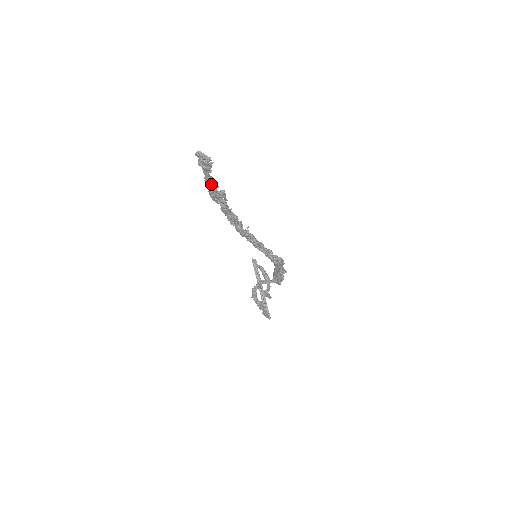
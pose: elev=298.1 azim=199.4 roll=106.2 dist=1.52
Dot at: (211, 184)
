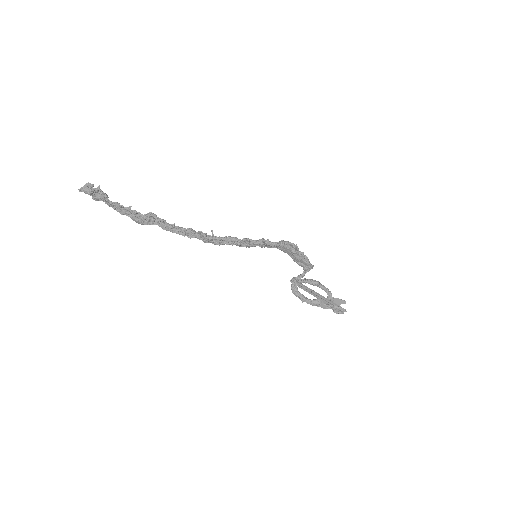
Dot at: (124, 210)
